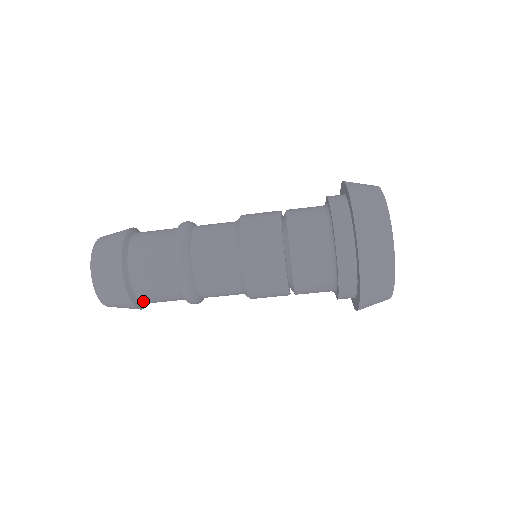
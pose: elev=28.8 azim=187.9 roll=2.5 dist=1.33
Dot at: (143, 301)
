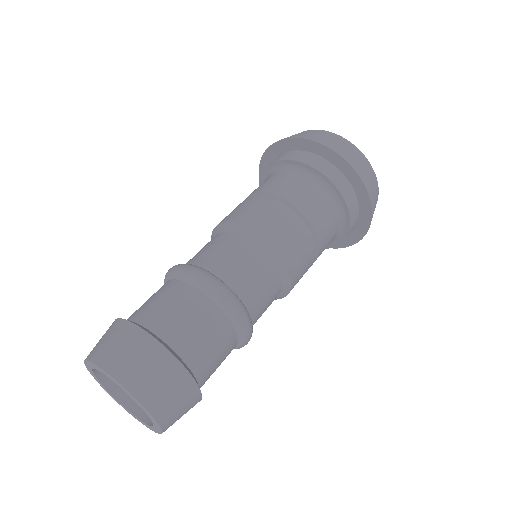
Dot at: (192, 364)
